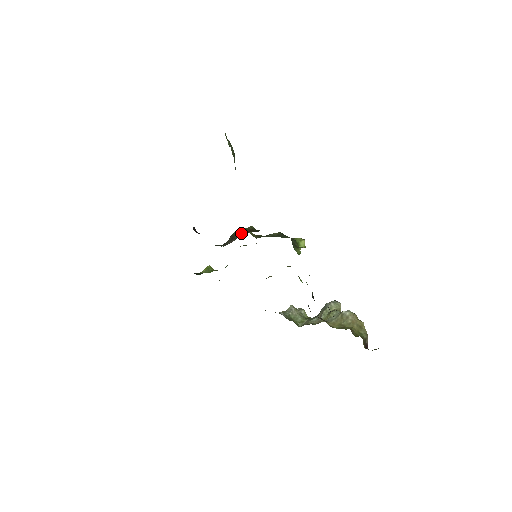
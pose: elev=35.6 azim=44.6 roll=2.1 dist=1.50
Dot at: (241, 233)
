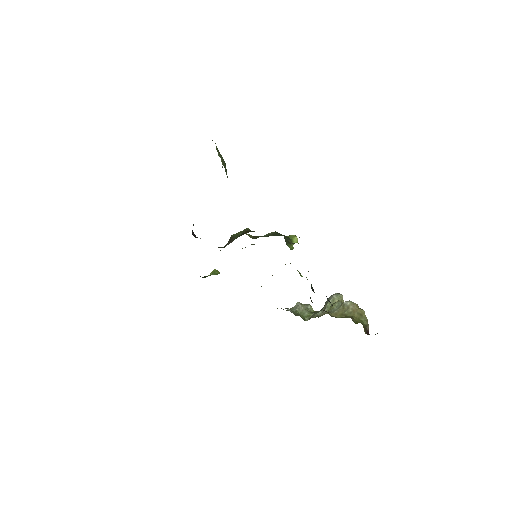
Dot at: (238, 235)
